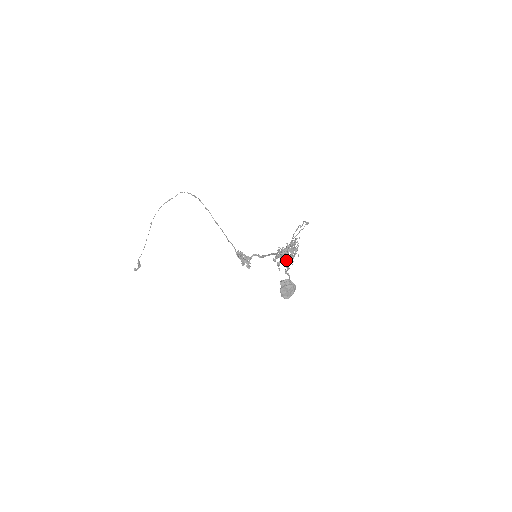
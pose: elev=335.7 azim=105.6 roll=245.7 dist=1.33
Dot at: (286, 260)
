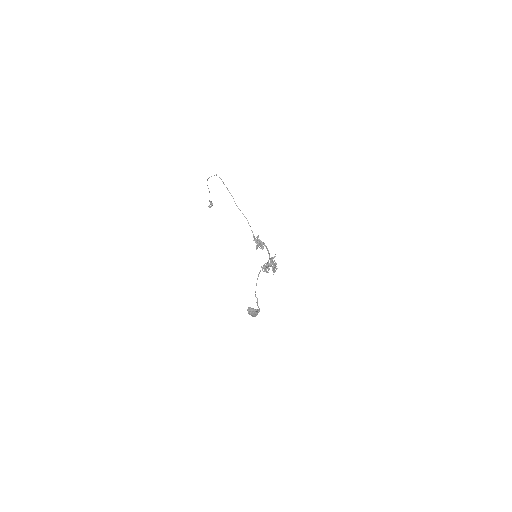
Dot at: occluded
